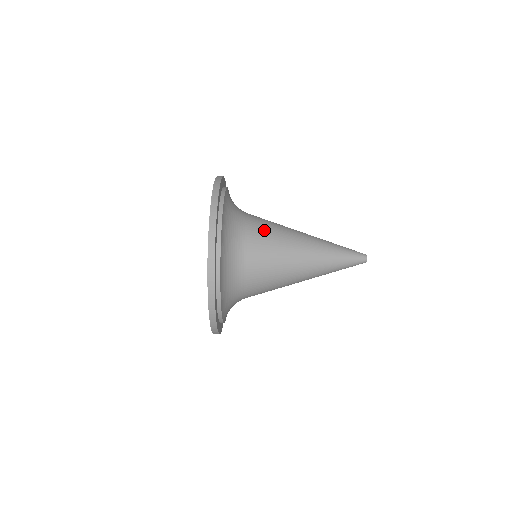
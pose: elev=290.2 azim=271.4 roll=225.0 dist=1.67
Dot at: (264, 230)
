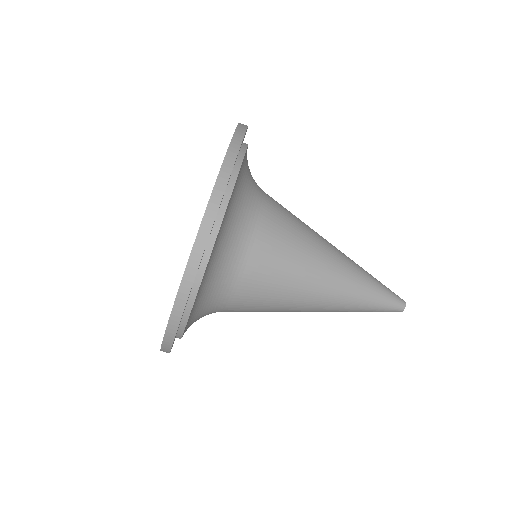
Dot at: (260, 296)
